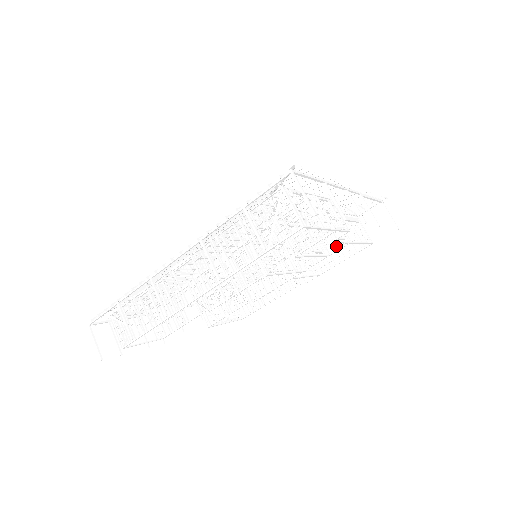
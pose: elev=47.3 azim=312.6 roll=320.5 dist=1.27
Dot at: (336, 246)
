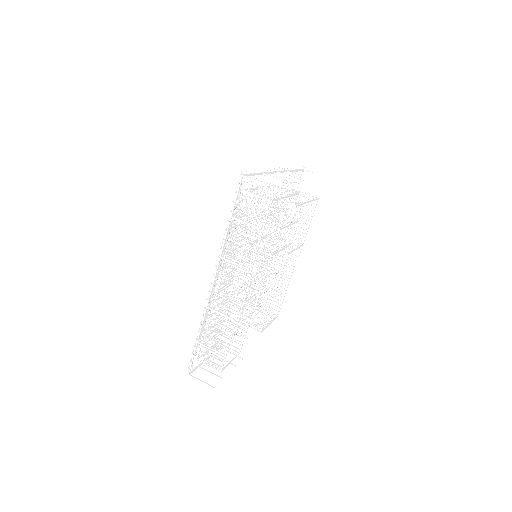
Dot at: (298, 212)
